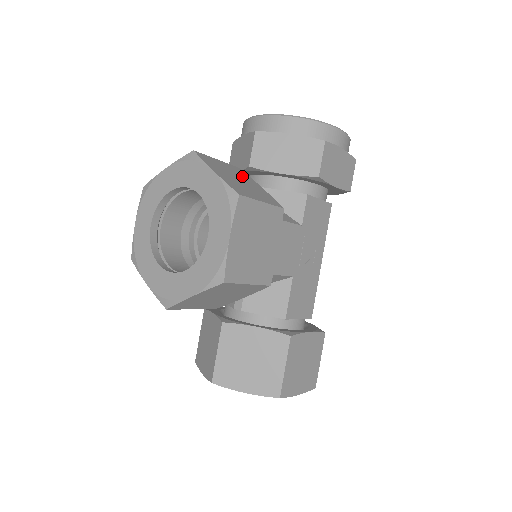
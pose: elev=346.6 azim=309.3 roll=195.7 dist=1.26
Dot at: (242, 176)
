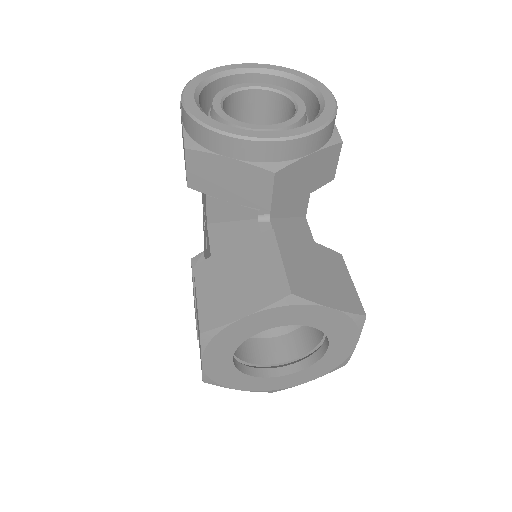
Dot at: (302, 252)
